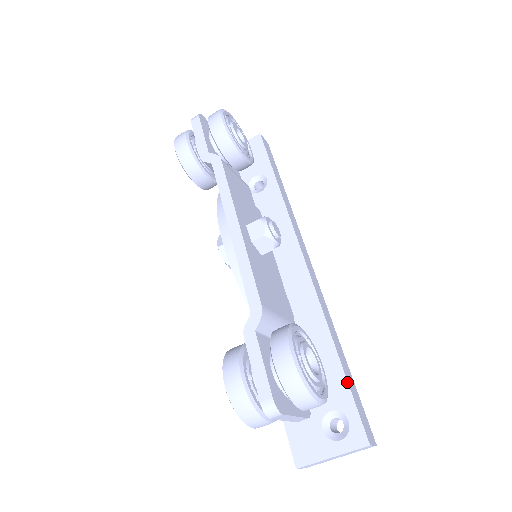
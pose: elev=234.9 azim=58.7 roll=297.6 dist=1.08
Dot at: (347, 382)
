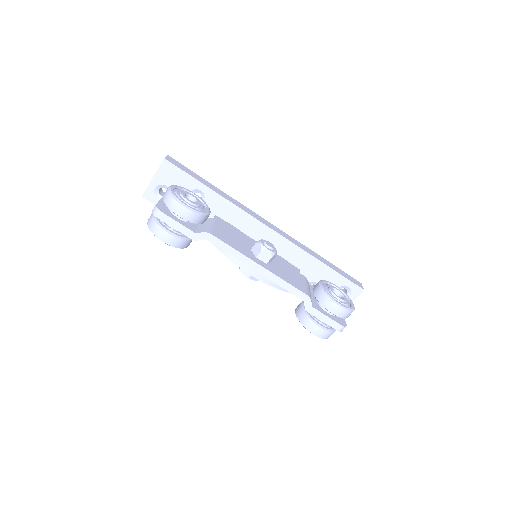
Dot at: (337, 273)
